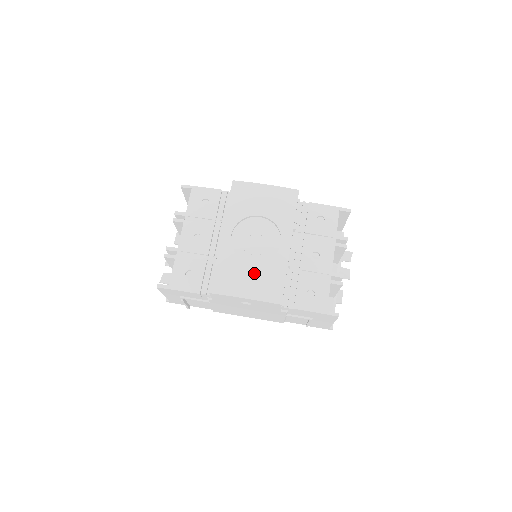
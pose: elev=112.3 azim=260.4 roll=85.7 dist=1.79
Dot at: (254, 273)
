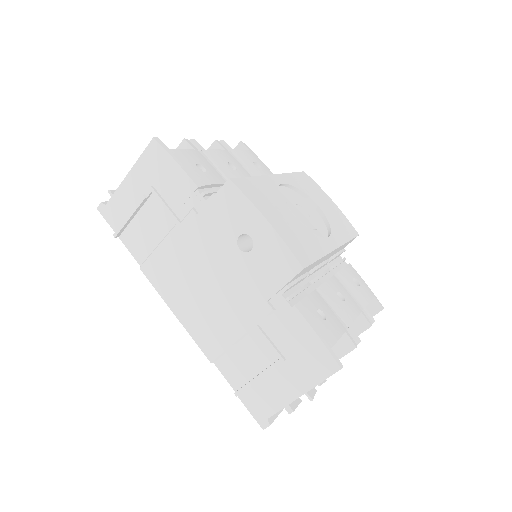
Dot at: (290, 220)
